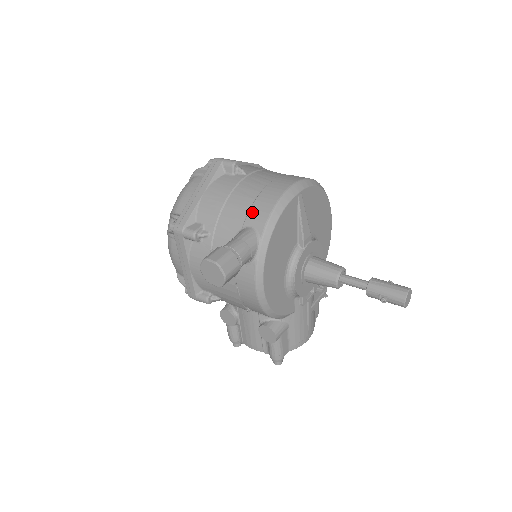
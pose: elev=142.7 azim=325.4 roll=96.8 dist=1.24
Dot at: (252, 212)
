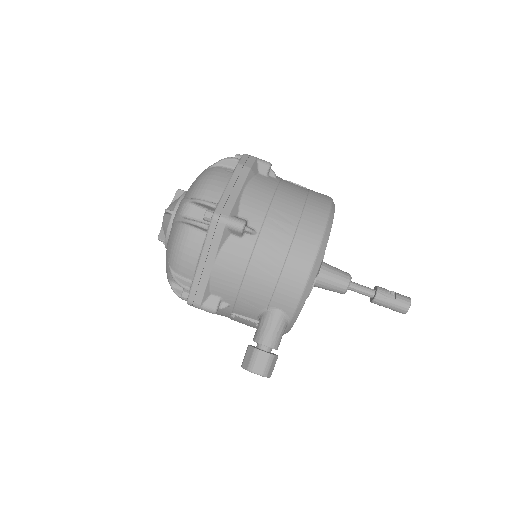
Dot at: (277, 295)
